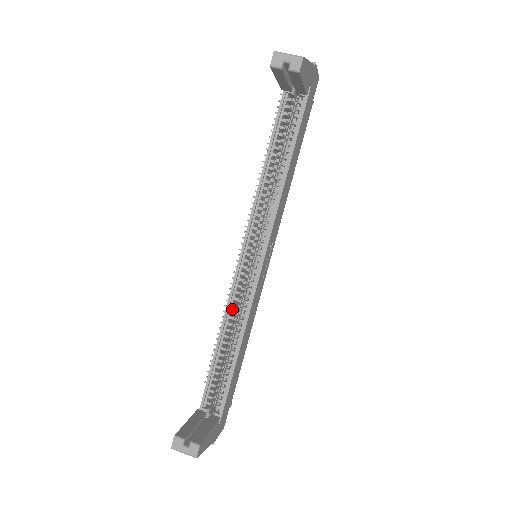
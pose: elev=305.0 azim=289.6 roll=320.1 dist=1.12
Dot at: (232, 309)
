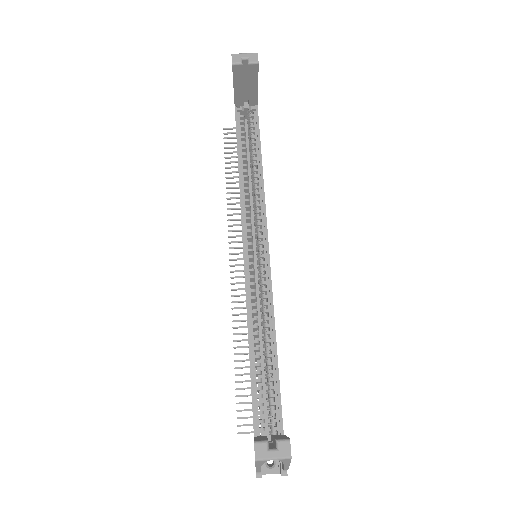
Dot at: (252, 311)
